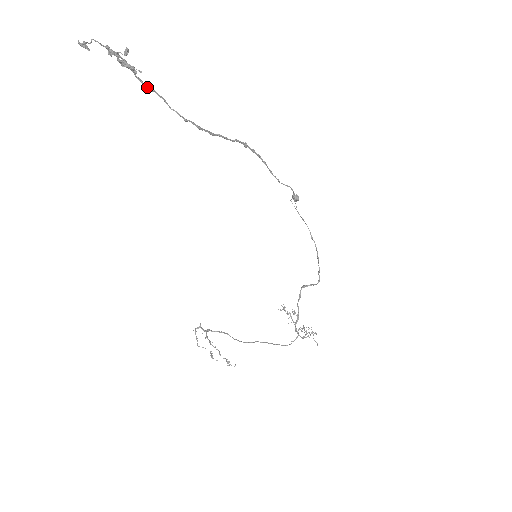
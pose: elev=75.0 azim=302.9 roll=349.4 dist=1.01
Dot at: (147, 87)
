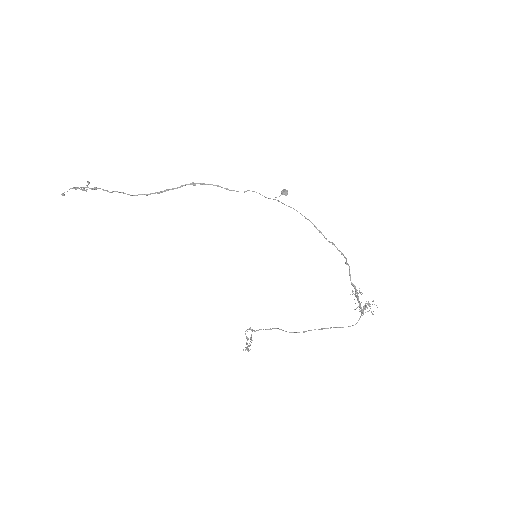
Dot at: (110, 192)
